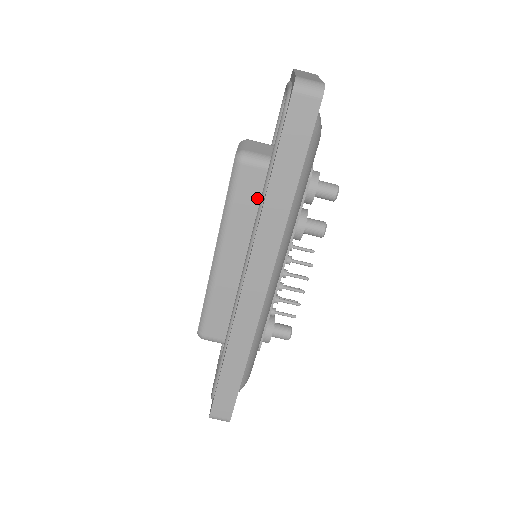
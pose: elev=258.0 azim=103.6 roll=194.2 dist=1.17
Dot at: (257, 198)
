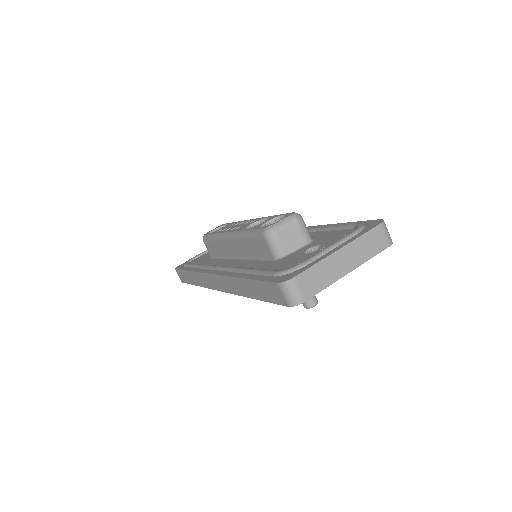
Dot at: (260, 255)
